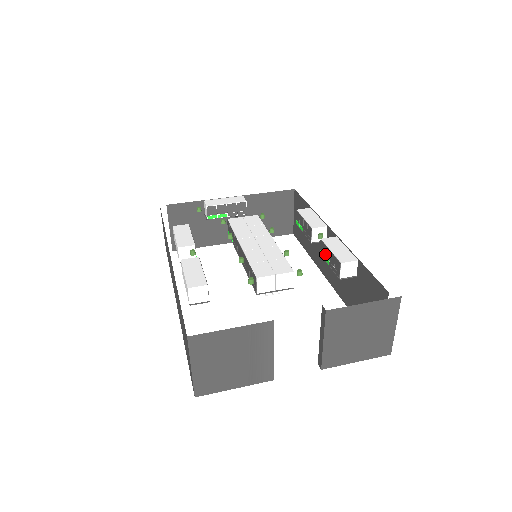
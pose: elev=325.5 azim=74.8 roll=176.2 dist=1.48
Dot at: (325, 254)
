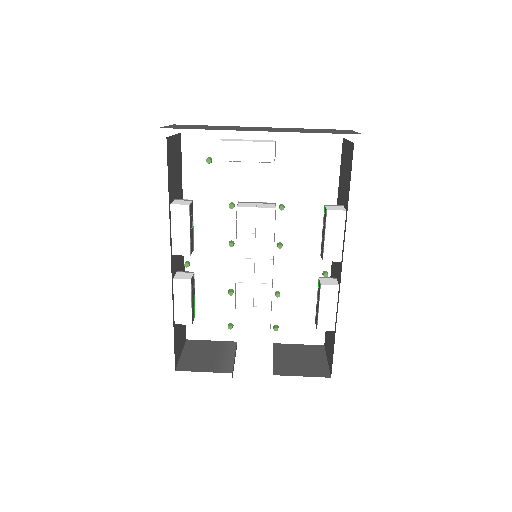
Dot at: (318, 294)
